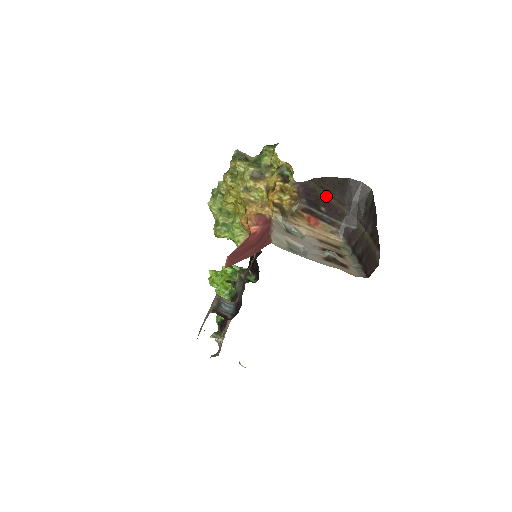
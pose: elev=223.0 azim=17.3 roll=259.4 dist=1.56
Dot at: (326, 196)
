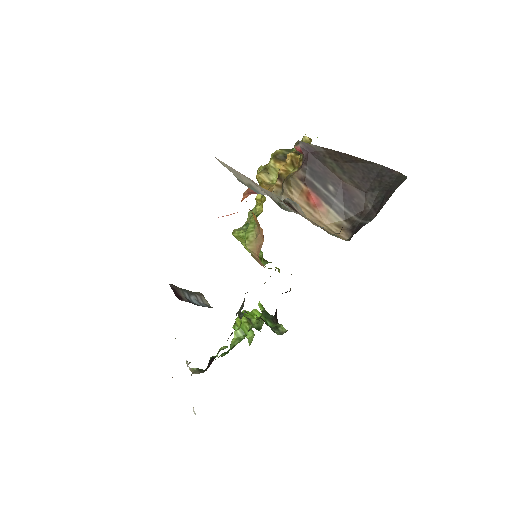
Dot at: (339, 173)
